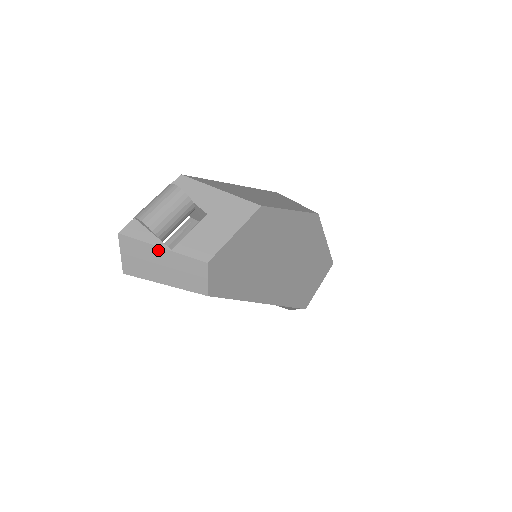
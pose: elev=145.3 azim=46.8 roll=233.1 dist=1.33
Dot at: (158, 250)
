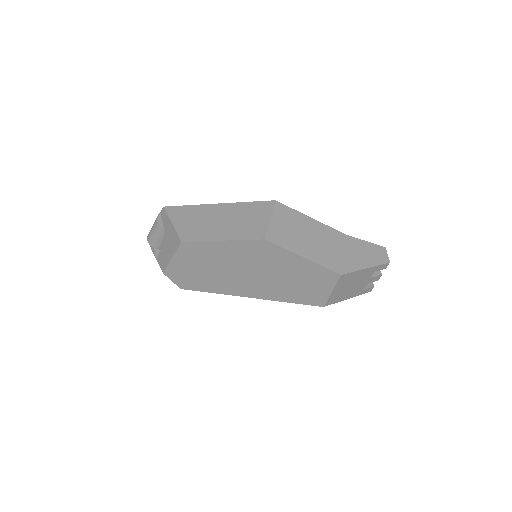
Dot at: occluded
